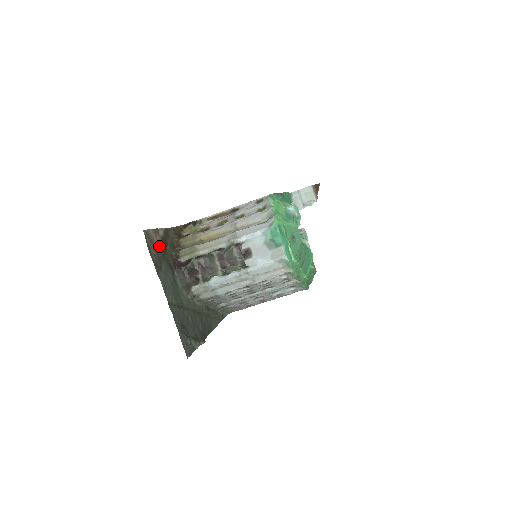
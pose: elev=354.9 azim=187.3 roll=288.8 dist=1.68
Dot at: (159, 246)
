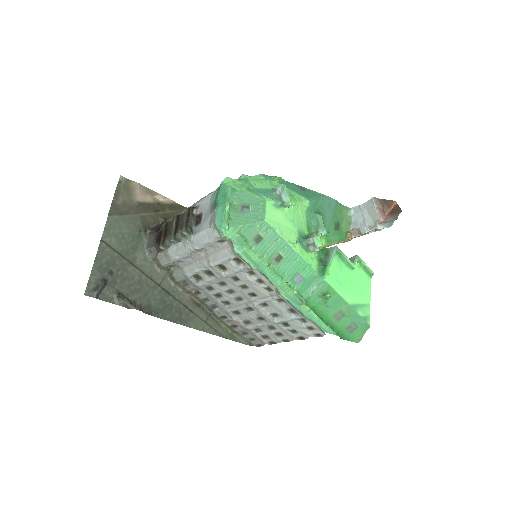
Dot at: (141, 202)
